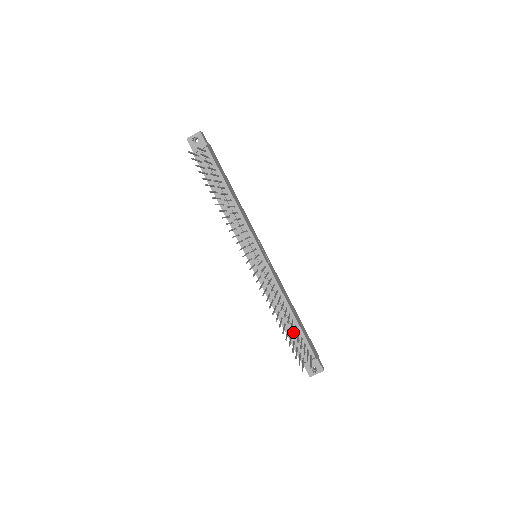
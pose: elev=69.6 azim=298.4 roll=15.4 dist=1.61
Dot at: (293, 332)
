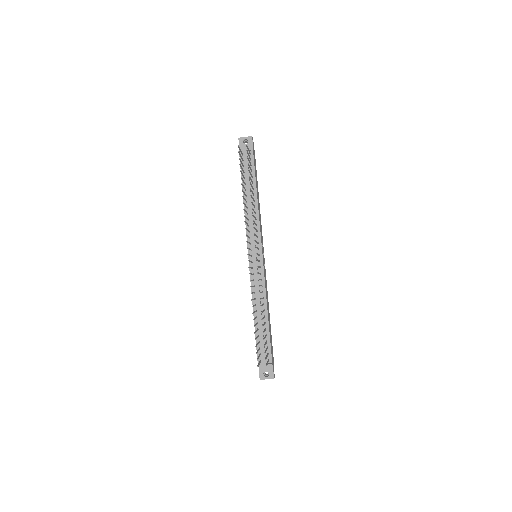
Dot at: (262, 333)
